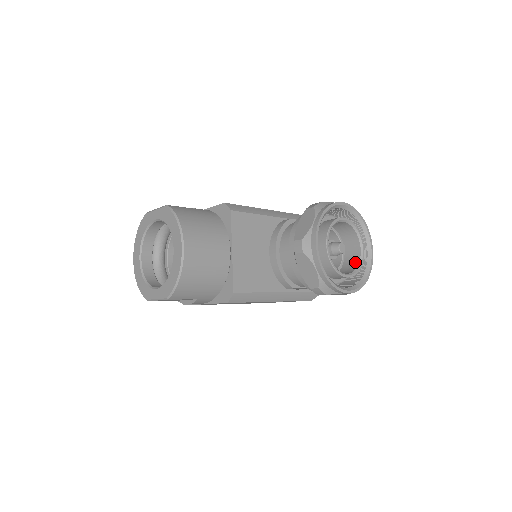
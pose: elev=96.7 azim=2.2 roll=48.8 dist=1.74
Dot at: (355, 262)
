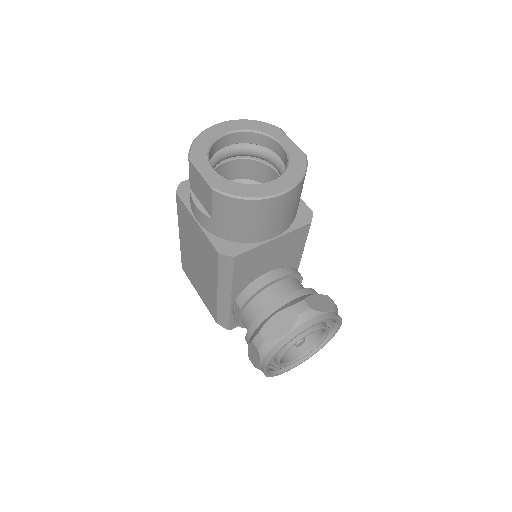
Dot at: (286, 358)
